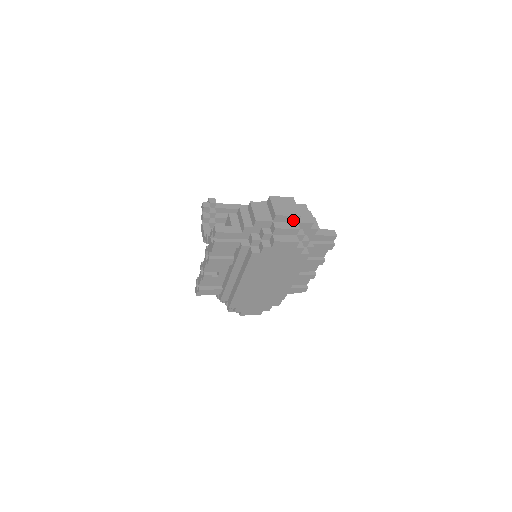
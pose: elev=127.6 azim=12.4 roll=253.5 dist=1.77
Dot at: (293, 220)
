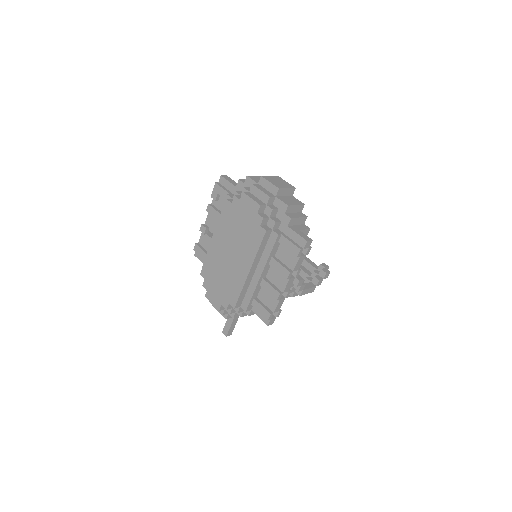
Dot at: (273, 191)
